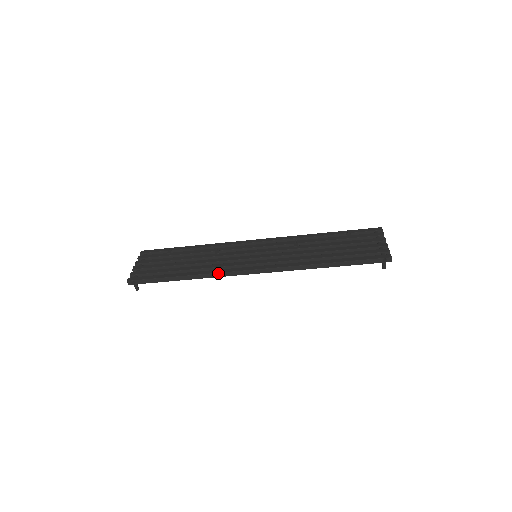
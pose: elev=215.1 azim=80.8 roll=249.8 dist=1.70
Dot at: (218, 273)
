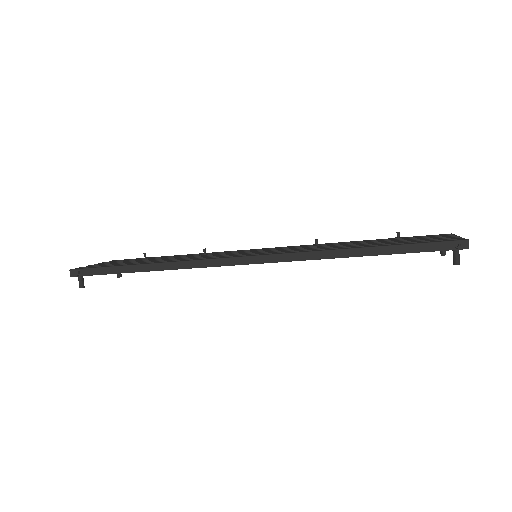
Dot at: (192, 261)
